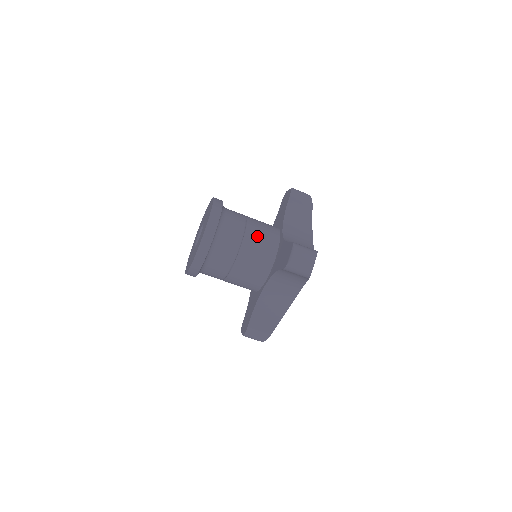
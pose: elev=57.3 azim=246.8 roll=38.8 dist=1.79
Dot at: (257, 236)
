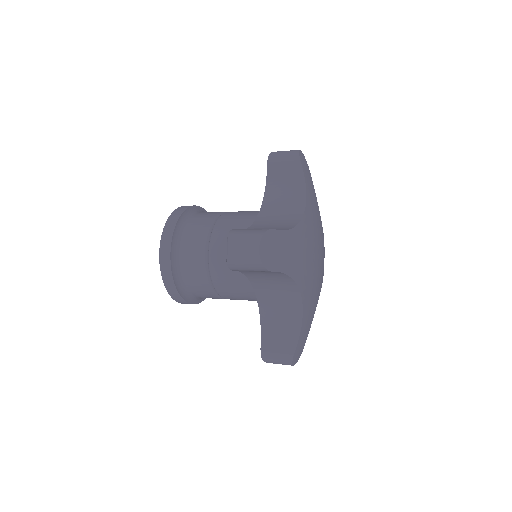
Dot at: (225, 234)
